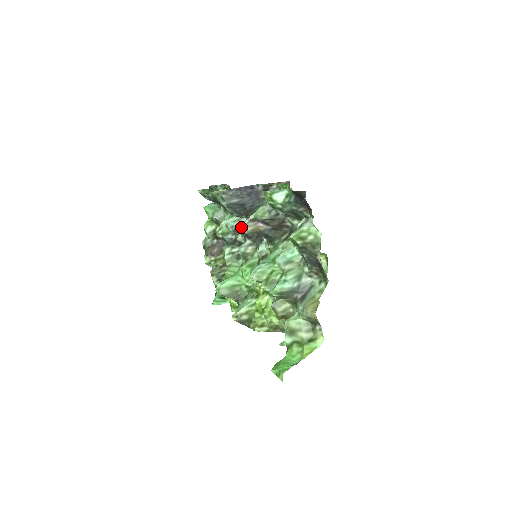
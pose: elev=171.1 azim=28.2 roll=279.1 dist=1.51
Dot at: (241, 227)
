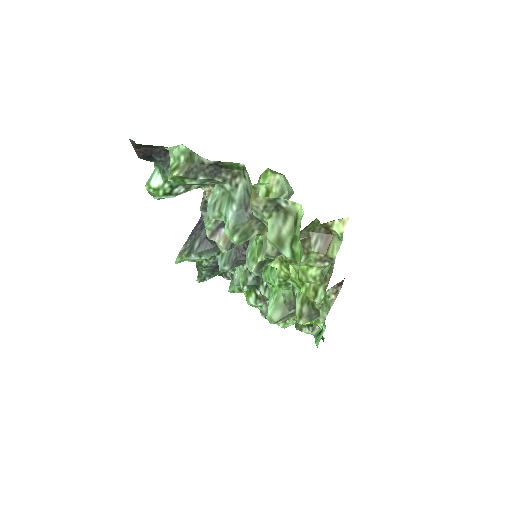
Dot at: (230, 256)
